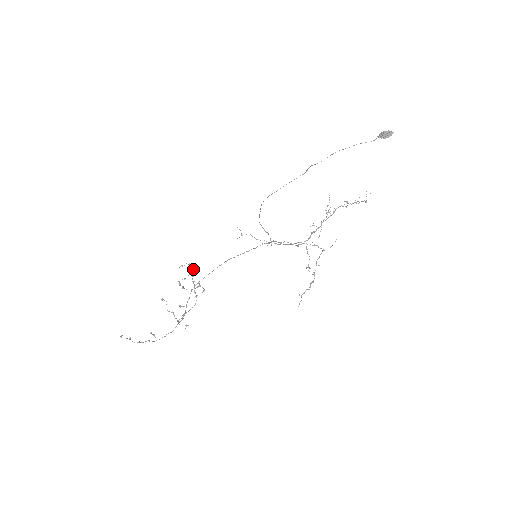
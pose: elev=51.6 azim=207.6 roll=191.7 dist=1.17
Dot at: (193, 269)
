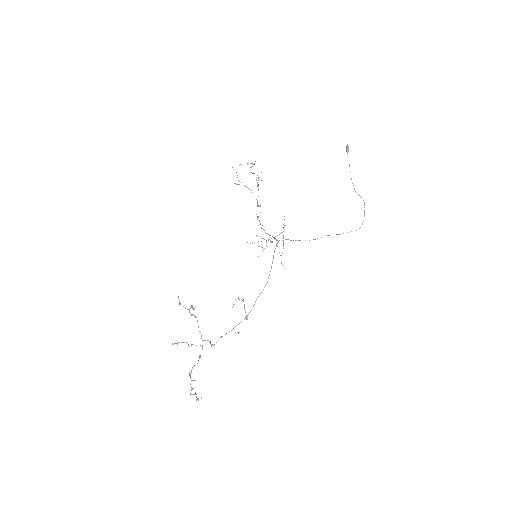
Dot at: occluded
